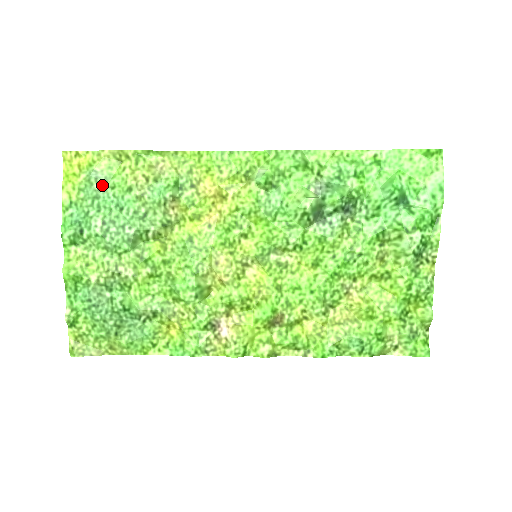
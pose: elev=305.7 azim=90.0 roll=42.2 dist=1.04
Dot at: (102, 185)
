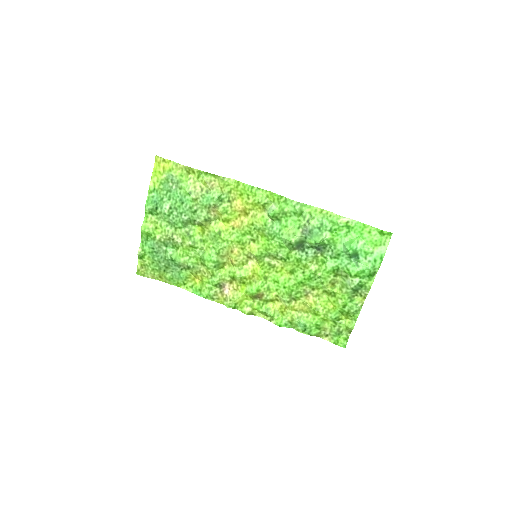
Dot at: (174, 185)
